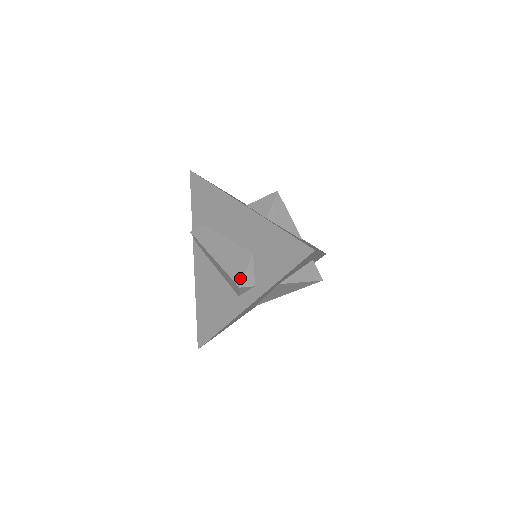
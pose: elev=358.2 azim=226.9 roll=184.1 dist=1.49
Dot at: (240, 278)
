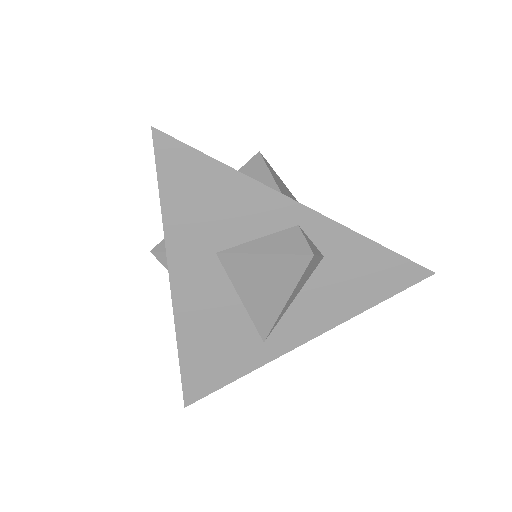
Dot at: (161, 244)
